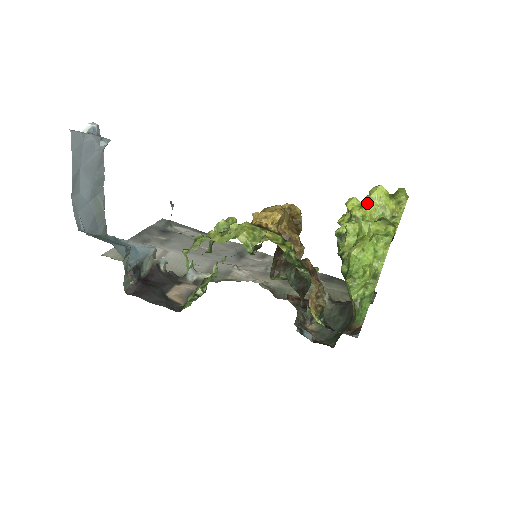
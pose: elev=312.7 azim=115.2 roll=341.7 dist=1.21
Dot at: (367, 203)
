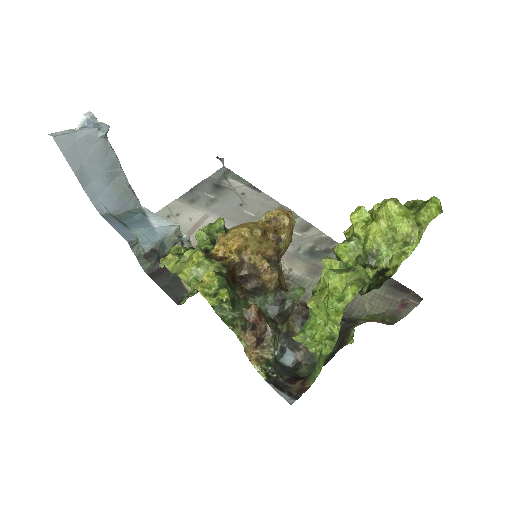
Dot at: (372, 221)
